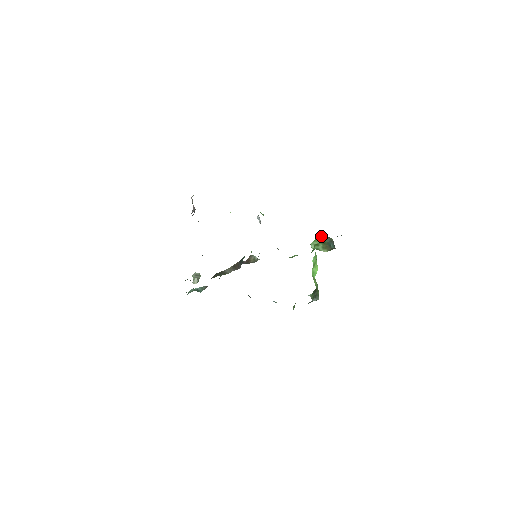
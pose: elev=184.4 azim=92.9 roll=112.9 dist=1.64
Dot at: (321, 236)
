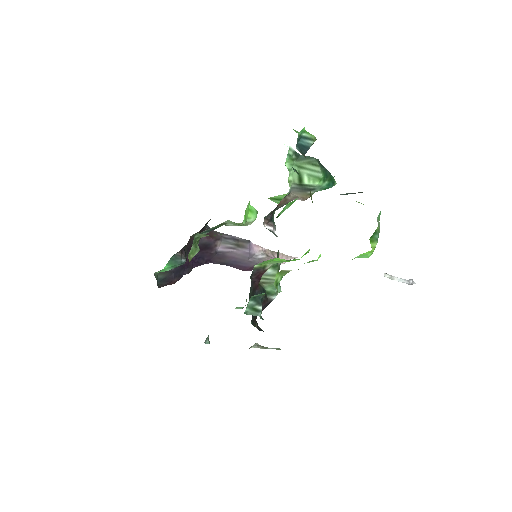
Dot at: (359, 202)
